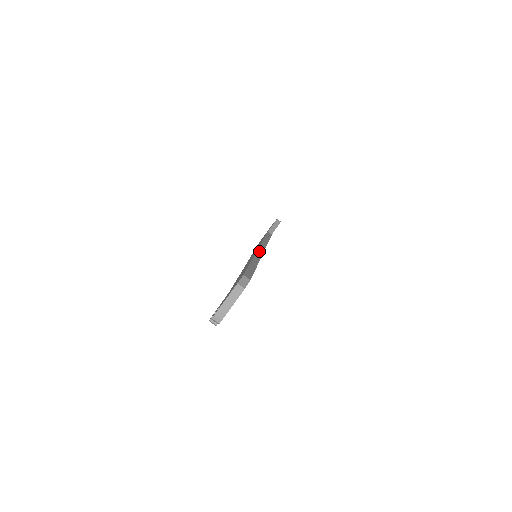
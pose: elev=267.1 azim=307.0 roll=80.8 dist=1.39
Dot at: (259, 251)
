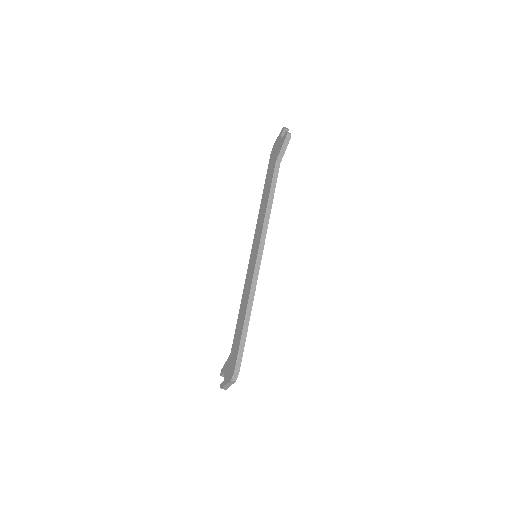
Dot at: (254, 277)
